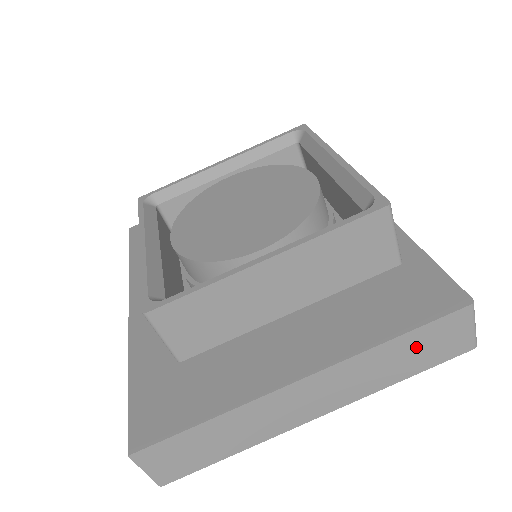
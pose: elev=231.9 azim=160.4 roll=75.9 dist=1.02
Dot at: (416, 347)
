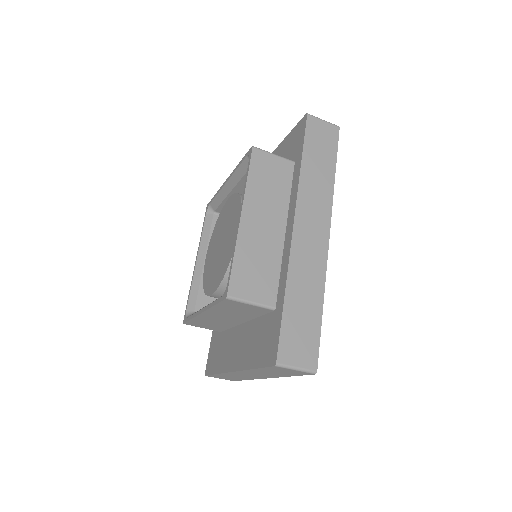
Dot at: (273, 371)
